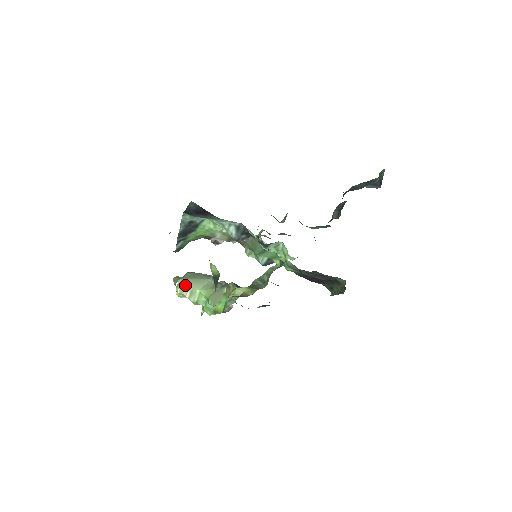
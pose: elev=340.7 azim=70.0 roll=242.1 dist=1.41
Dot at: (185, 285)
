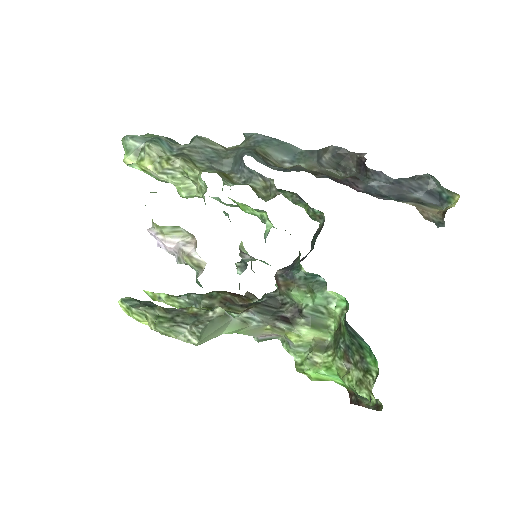
Dot at: occluded
